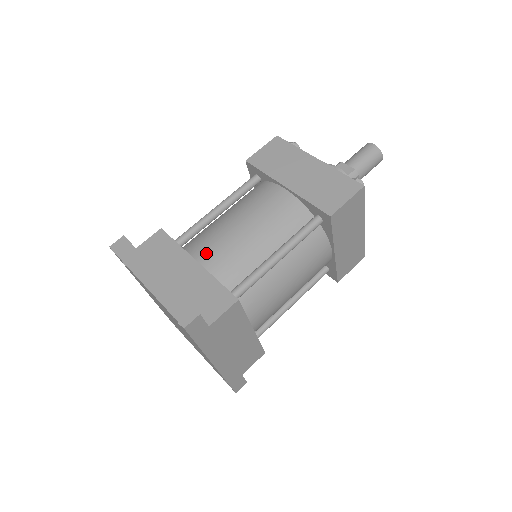
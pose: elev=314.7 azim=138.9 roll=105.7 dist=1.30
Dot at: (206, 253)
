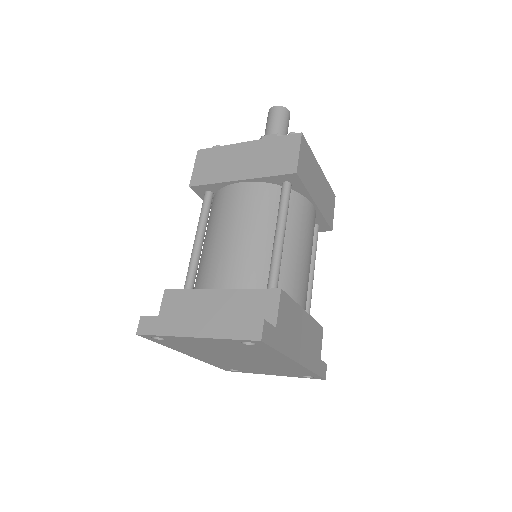
Dot at: (220, 278)
